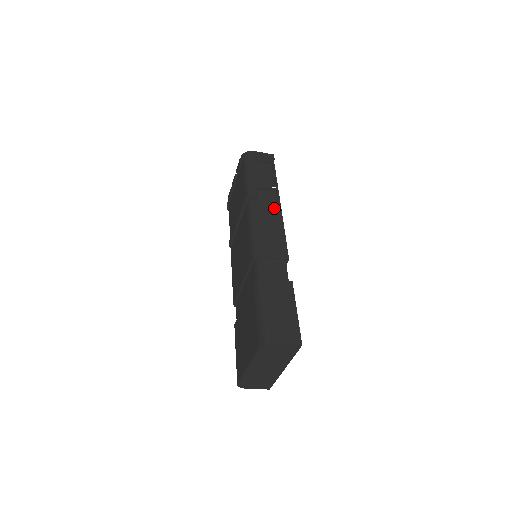
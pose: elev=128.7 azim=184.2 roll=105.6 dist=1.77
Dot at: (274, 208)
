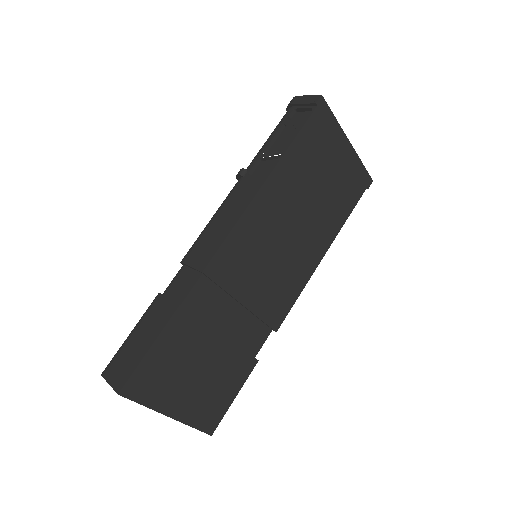
Dot at: (250, 190)
